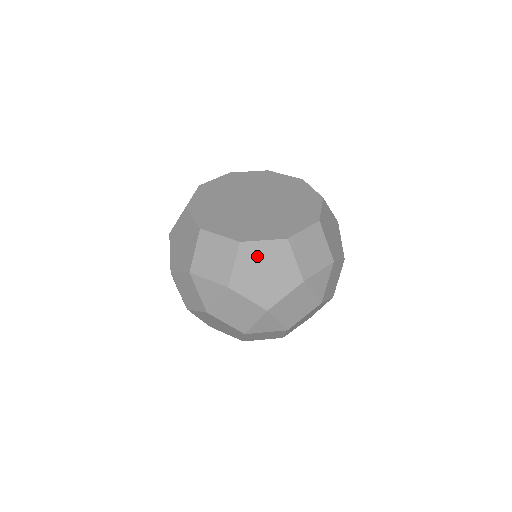
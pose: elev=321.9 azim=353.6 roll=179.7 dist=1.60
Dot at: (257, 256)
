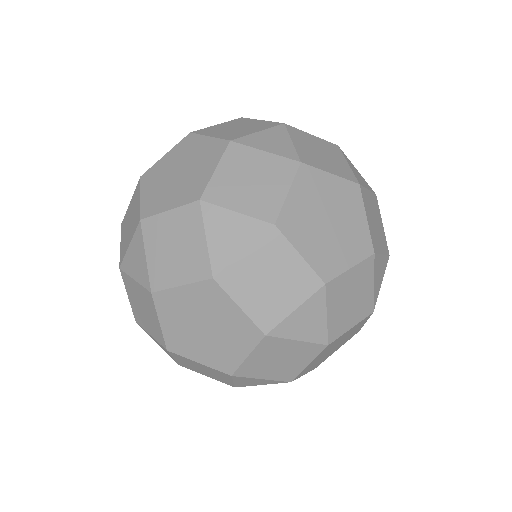
Dot at: (163, 170)
